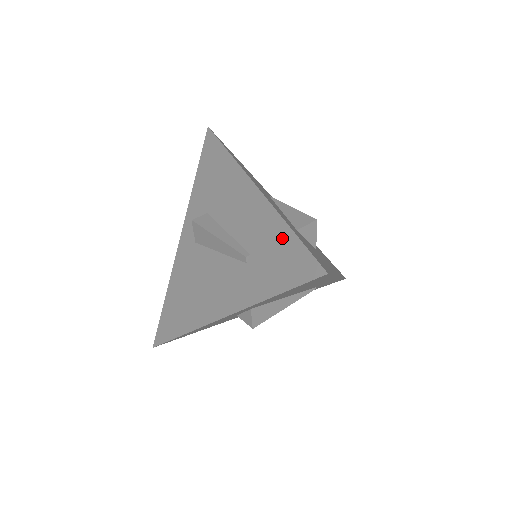
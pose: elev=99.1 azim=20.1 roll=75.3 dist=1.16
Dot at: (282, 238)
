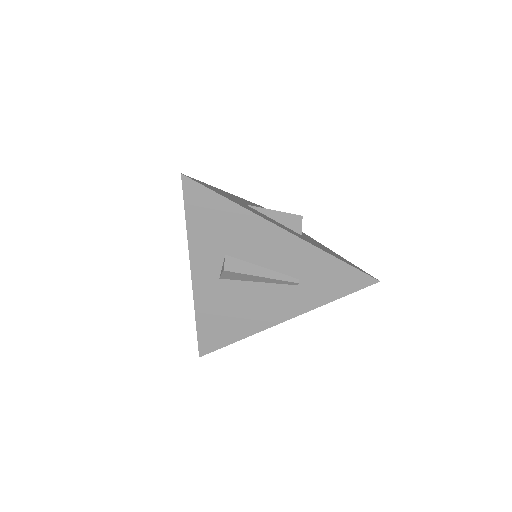
Dot at: (332, 266)
